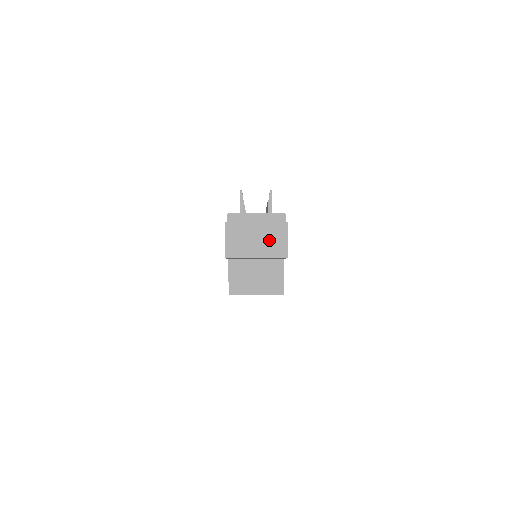
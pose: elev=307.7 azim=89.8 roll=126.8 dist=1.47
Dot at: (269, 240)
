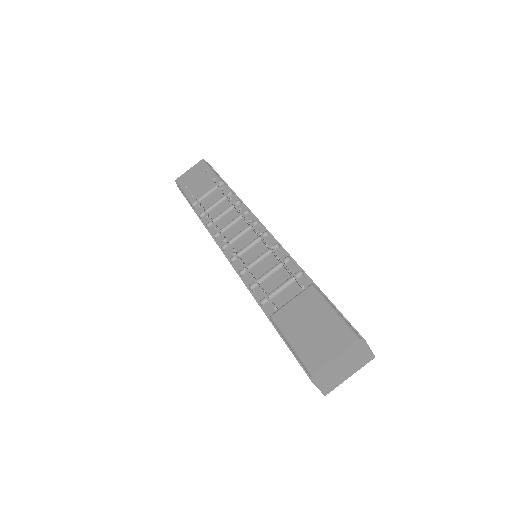
Dot at: (355, 361)
